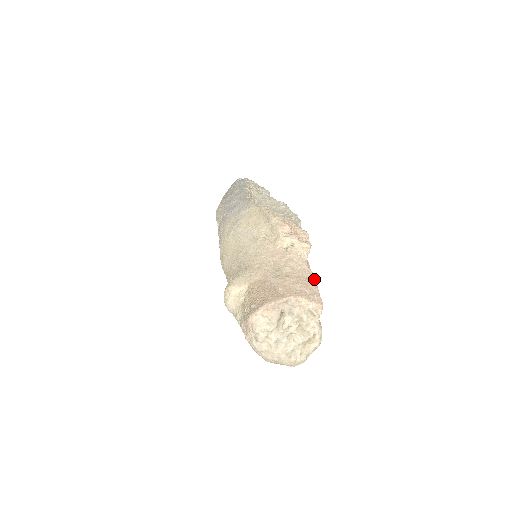
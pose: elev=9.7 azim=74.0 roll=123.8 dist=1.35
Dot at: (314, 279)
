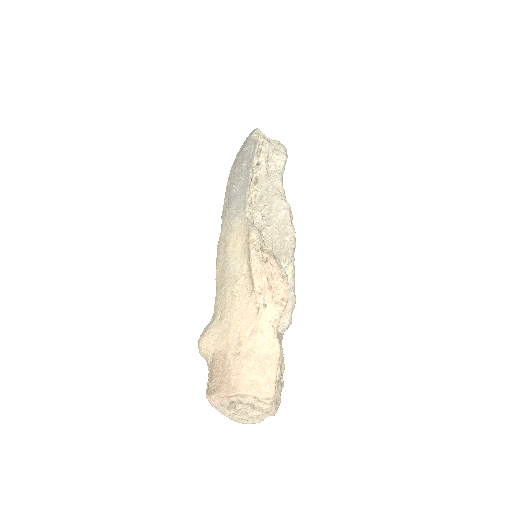
Dot at: (277, 355)
